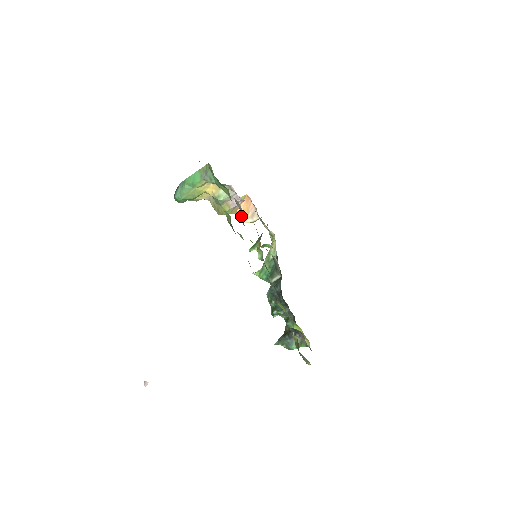
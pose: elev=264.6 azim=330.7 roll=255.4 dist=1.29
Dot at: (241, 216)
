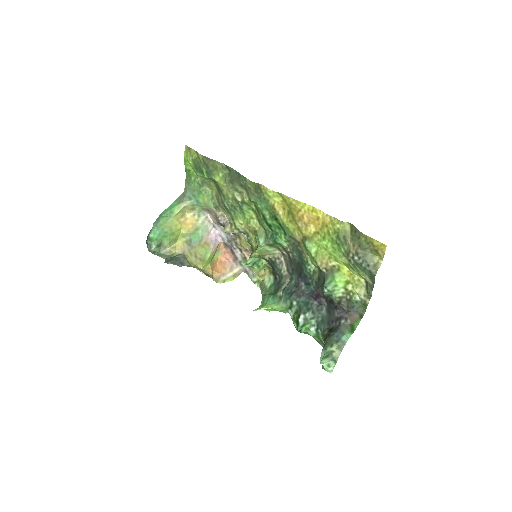
Dot at: (228, 226)
